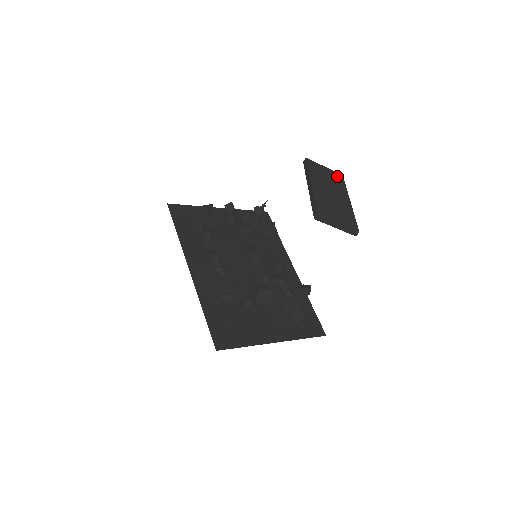
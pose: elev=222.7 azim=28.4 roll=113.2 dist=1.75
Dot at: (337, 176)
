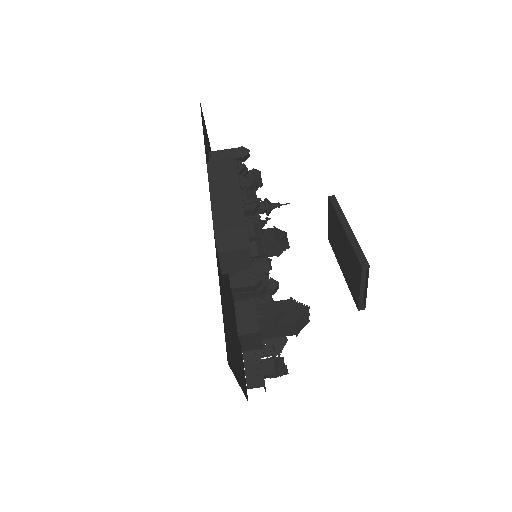
Dot at: occluded
